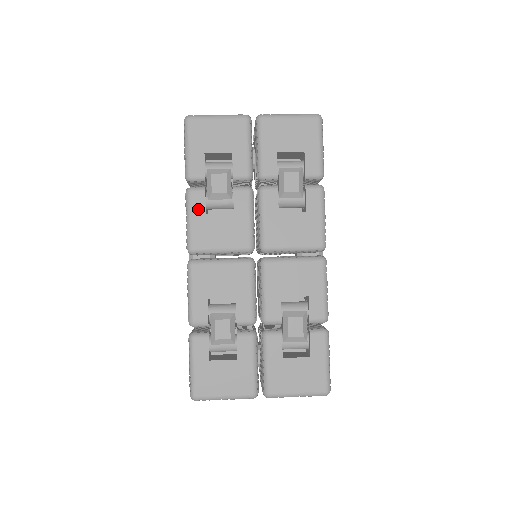
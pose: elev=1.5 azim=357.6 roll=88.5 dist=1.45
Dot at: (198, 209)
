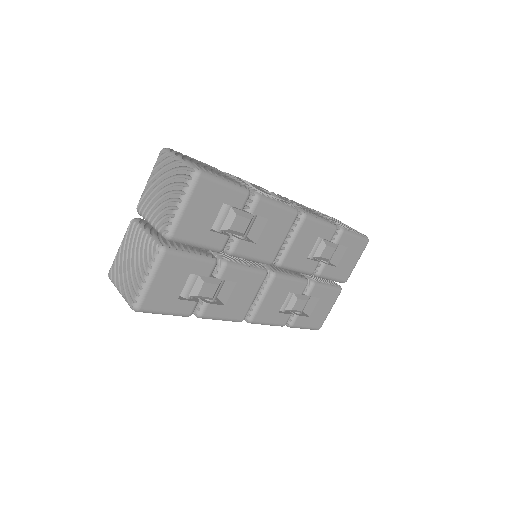
Dot at: (219, 311)
